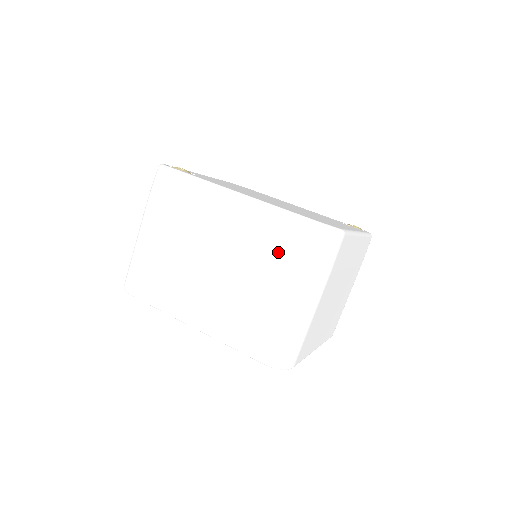
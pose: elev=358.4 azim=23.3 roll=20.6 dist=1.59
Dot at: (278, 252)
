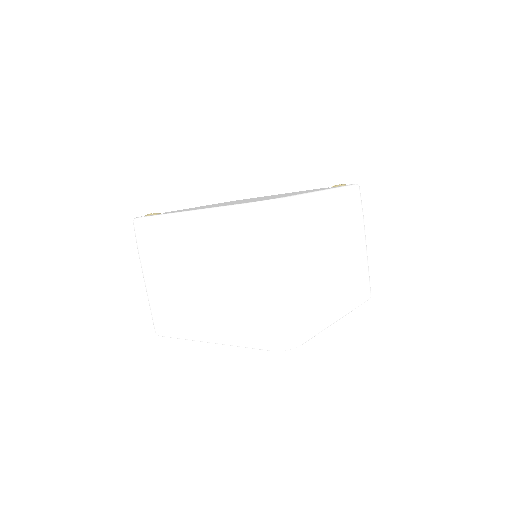
Dot at: (234, 246)
